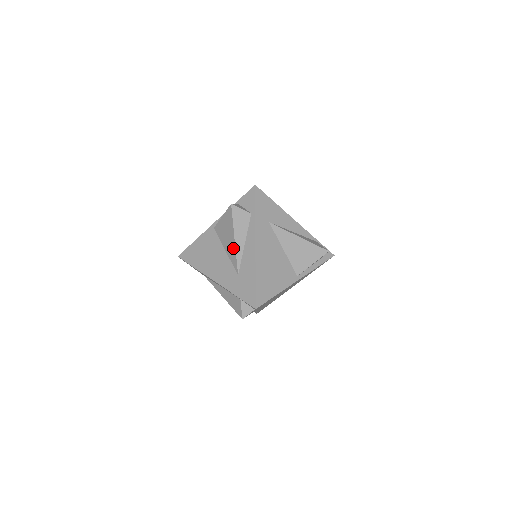
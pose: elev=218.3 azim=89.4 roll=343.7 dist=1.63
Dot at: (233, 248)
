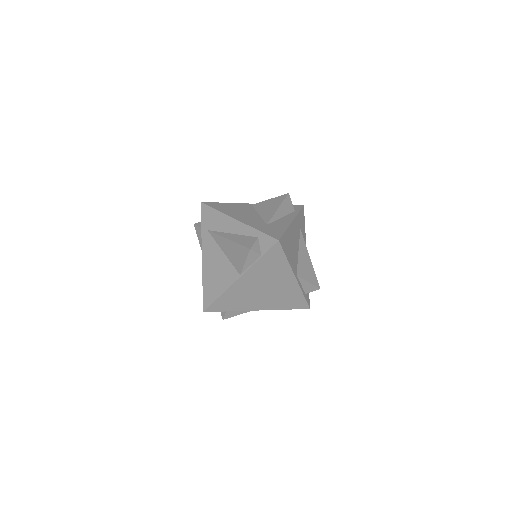
Dot at: (272, 212)
